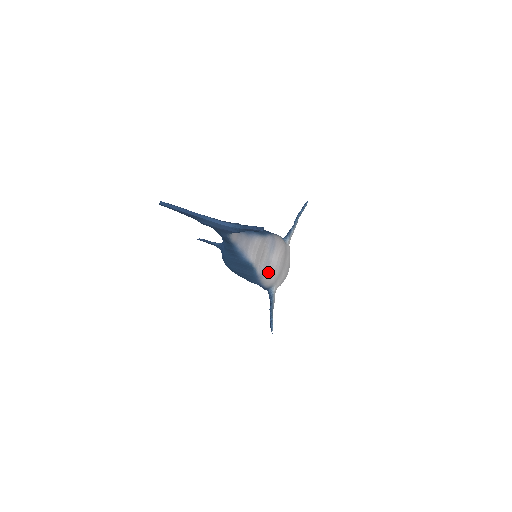
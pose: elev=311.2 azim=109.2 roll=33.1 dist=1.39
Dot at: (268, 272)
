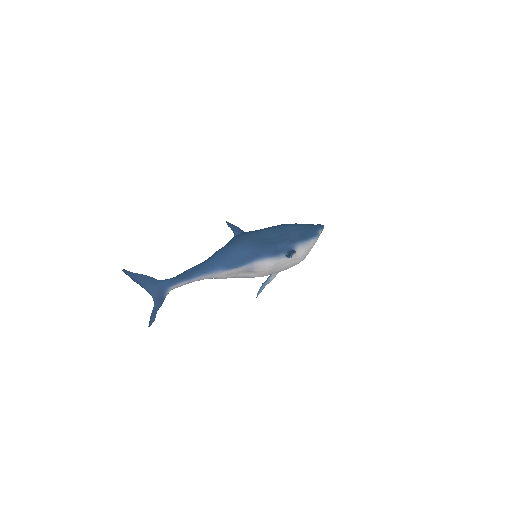
Dot at: (249, 277)
